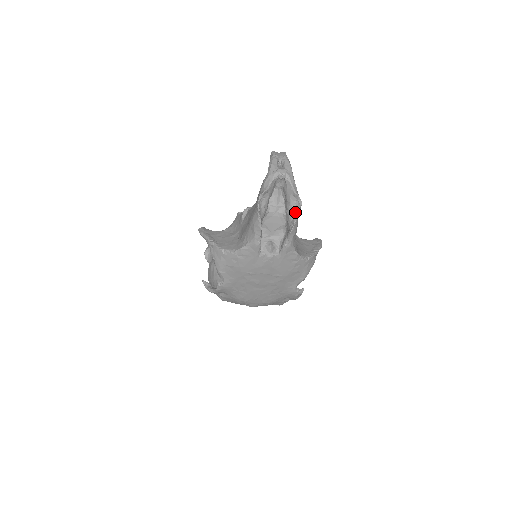
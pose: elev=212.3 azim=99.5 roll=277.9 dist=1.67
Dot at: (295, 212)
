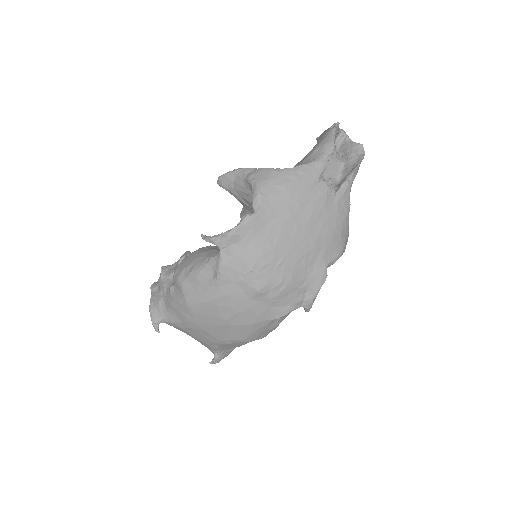
Dot at: (358, 157)
